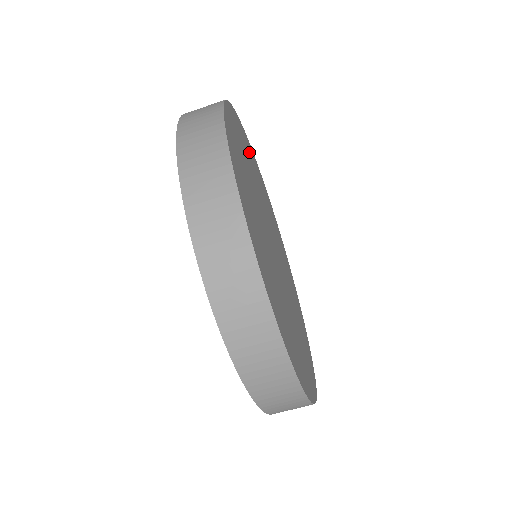
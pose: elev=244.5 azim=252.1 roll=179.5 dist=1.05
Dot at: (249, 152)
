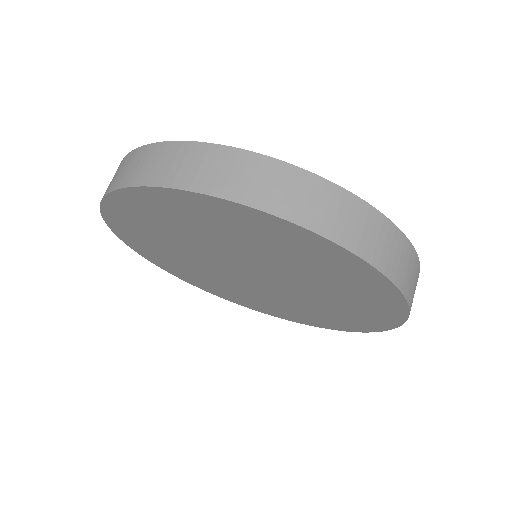
Dot at: occluded
